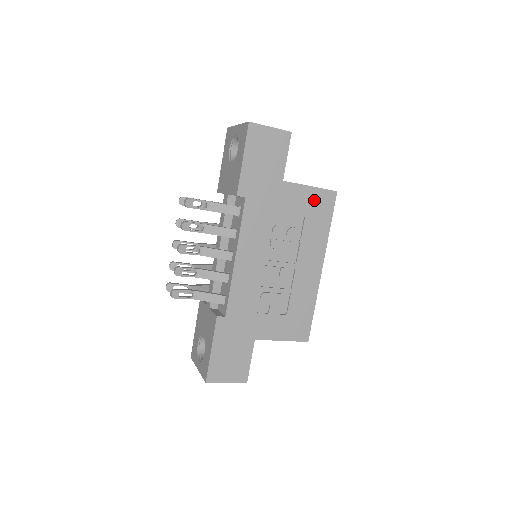
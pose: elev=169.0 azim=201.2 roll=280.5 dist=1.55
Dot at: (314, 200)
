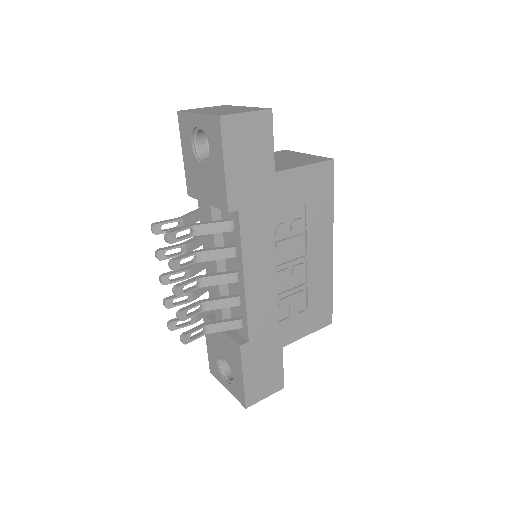
Dot at: (312, 179)
